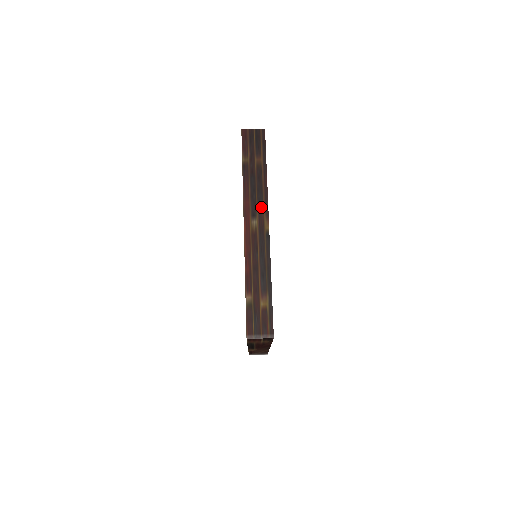
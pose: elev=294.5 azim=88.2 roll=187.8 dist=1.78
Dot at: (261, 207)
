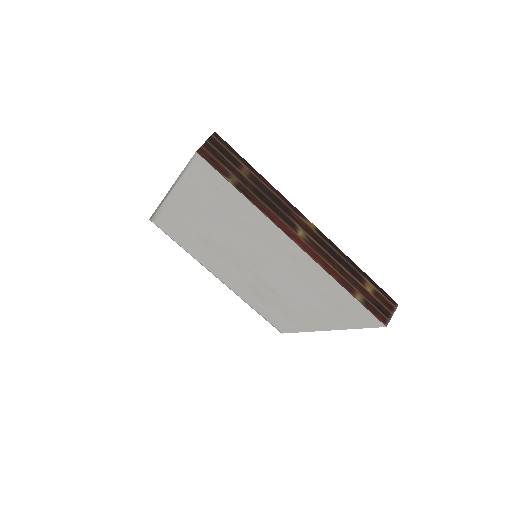
Dot at: (290, 213)
